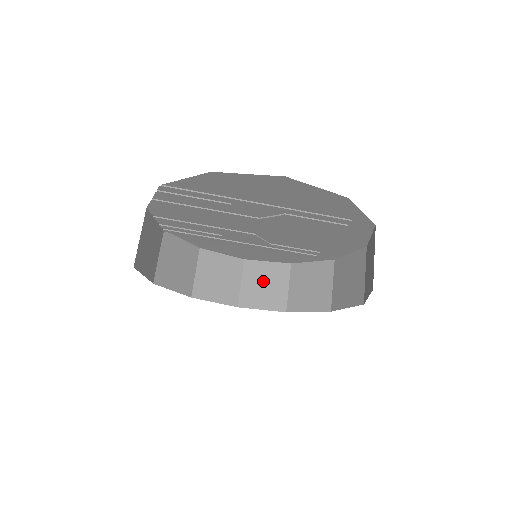
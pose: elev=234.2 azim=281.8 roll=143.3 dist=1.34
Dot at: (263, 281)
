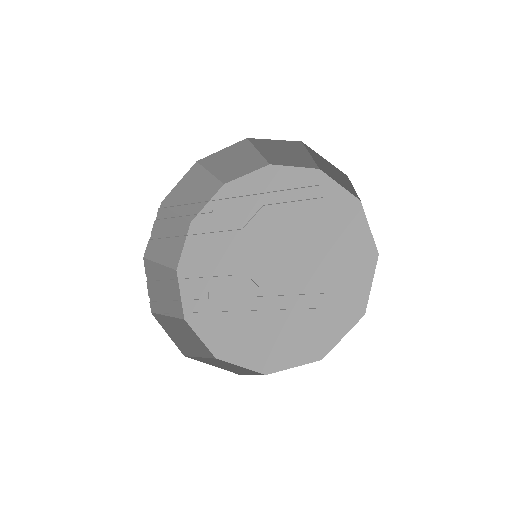
Dot at: (280, 152)
